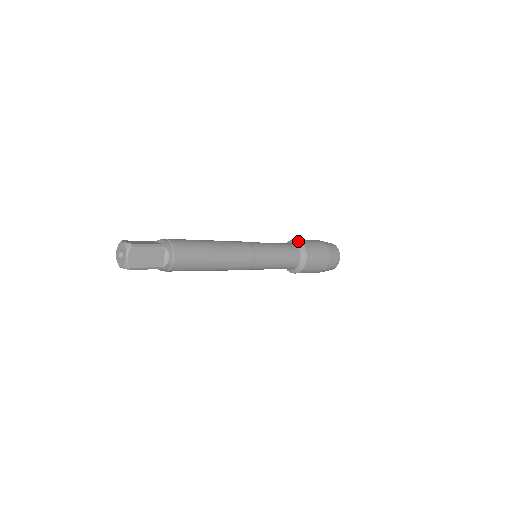
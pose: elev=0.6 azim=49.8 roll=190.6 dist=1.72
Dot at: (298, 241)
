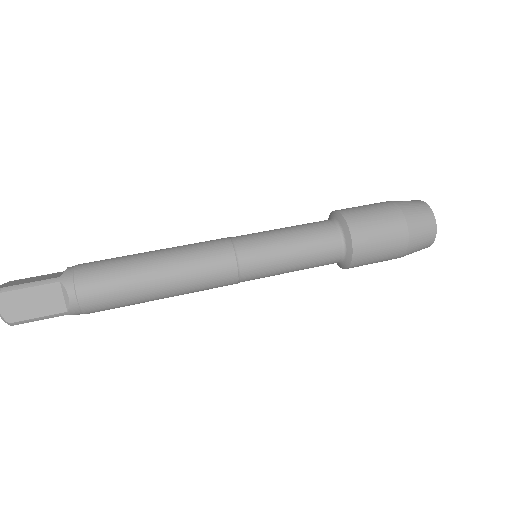
Dot at: (350, 250)
